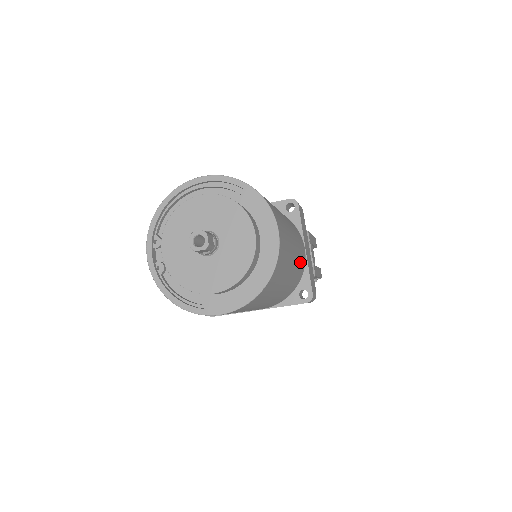
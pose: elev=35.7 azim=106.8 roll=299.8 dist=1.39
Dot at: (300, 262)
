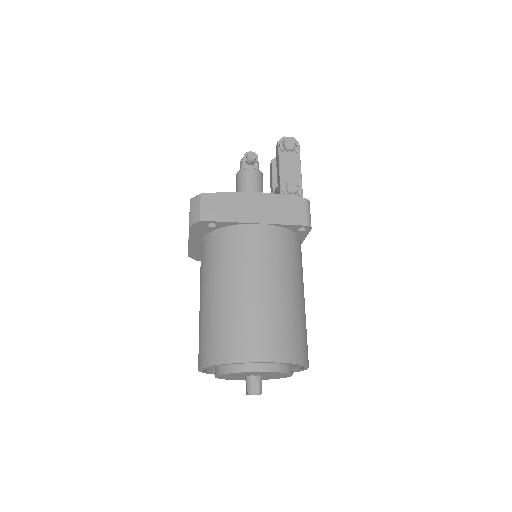
Dot at: occluded
